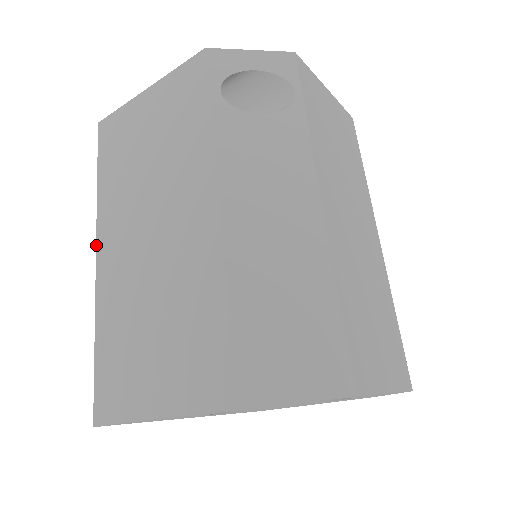
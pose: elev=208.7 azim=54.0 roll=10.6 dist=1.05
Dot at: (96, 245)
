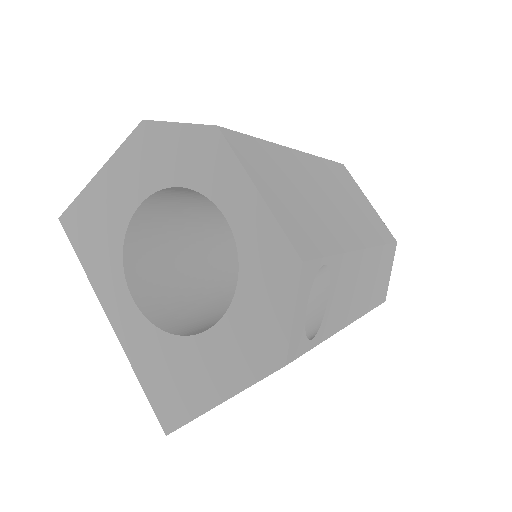
Dot at: occluded
